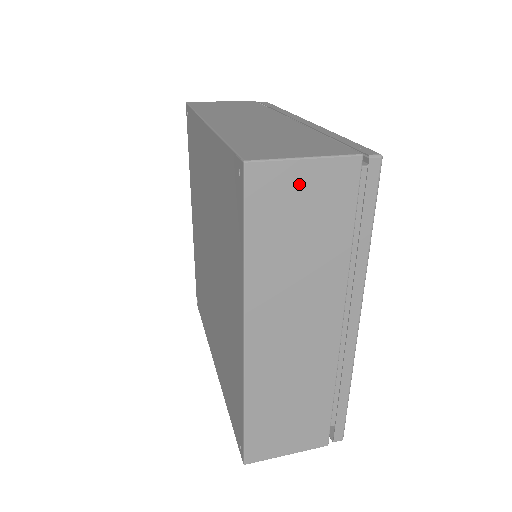
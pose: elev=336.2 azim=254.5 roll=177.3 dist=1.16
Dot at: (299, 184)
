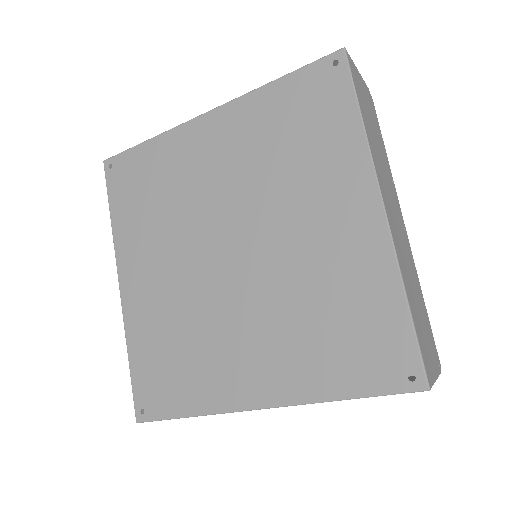
Dot at: (361, 85)
